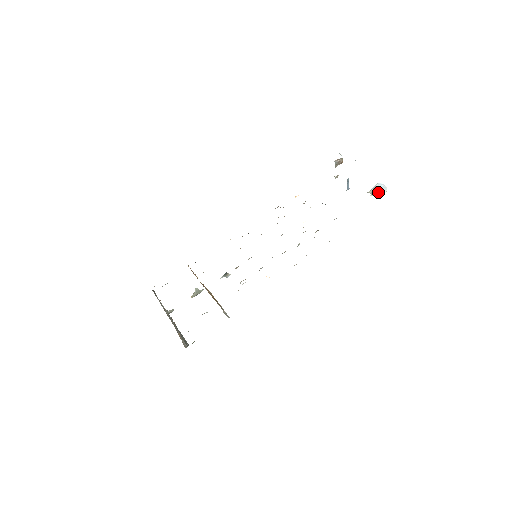
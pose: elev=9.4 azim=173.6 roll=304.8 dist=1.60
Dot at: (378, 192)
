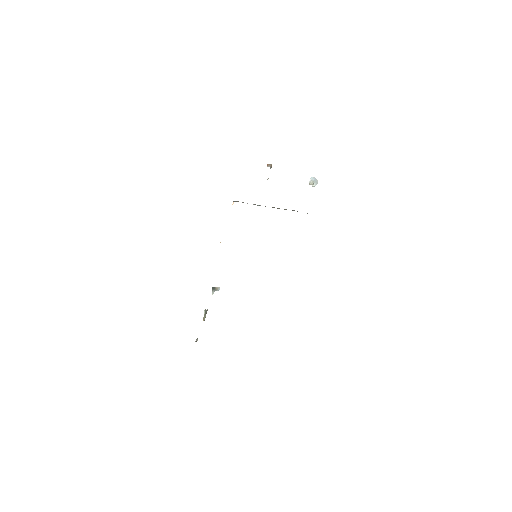
Dot at: (314, 183)
